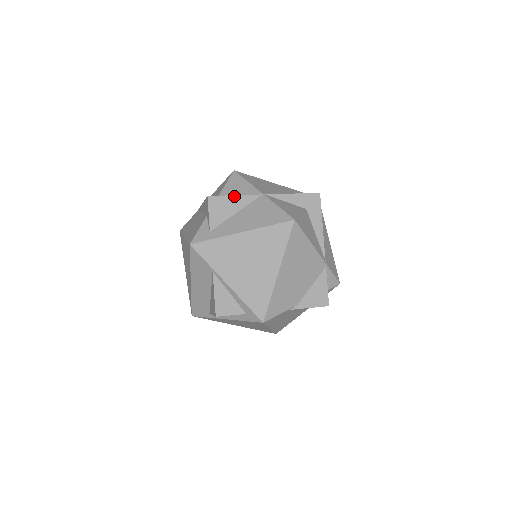
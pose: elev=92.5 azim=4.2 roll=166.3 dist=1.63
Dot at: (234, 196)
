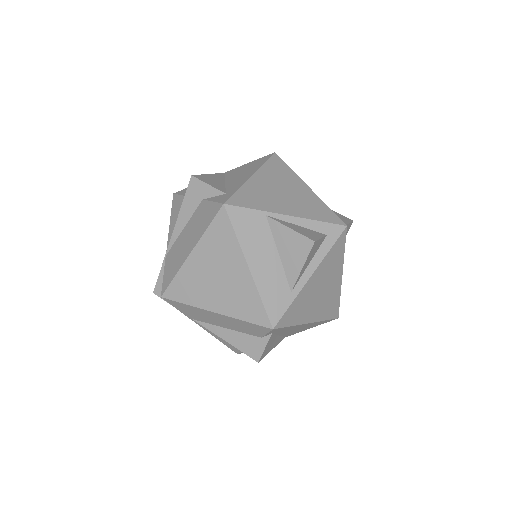
Dot at: (209, 174)
